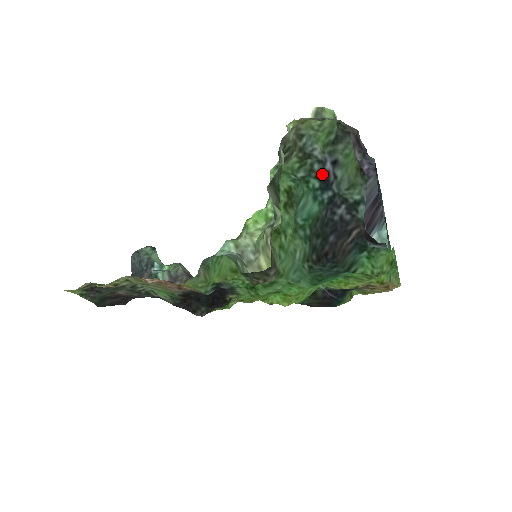
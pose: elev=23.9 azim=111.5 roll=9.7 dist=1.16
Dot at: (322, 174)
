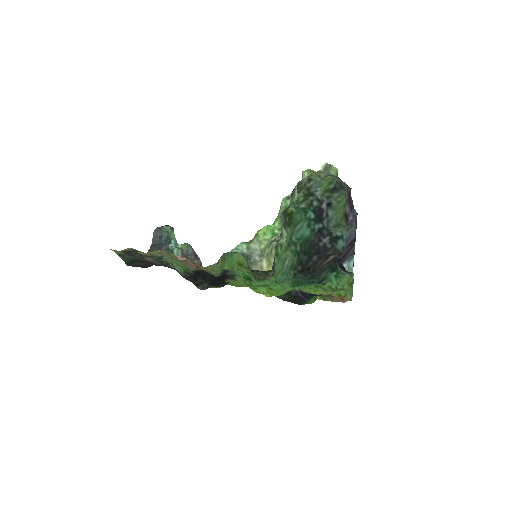
Dot at: (318, 210)
